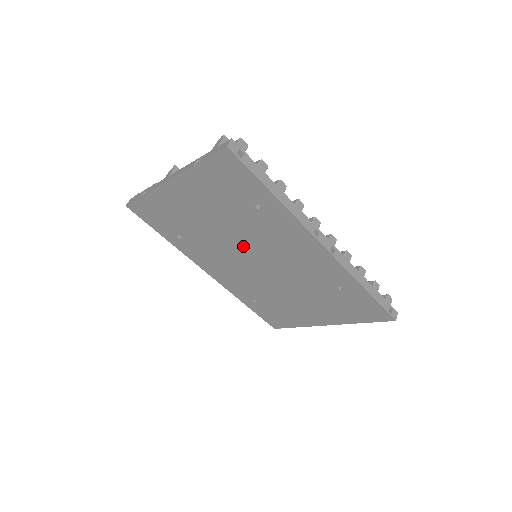
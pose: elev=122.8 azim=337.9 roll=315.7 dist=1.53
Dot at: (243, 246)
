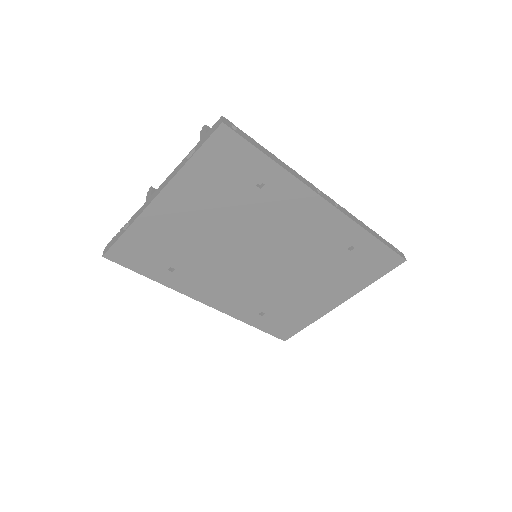
Dot at: (245, 245)
